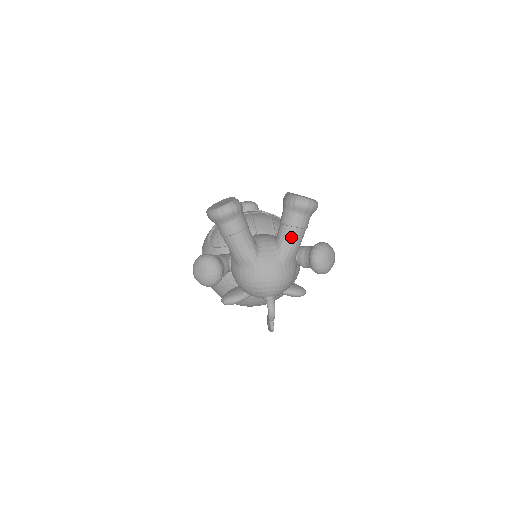
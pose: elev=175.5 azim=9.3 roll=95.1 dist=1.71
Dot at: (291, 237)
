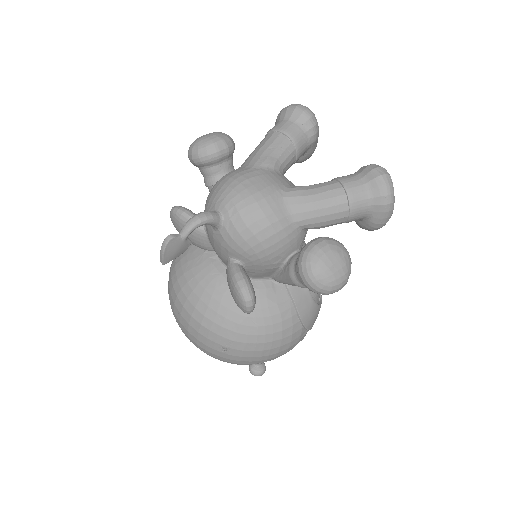
Dot at: (324, 188)
